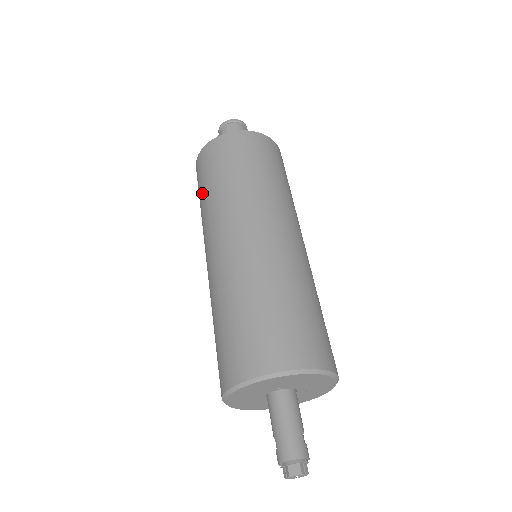
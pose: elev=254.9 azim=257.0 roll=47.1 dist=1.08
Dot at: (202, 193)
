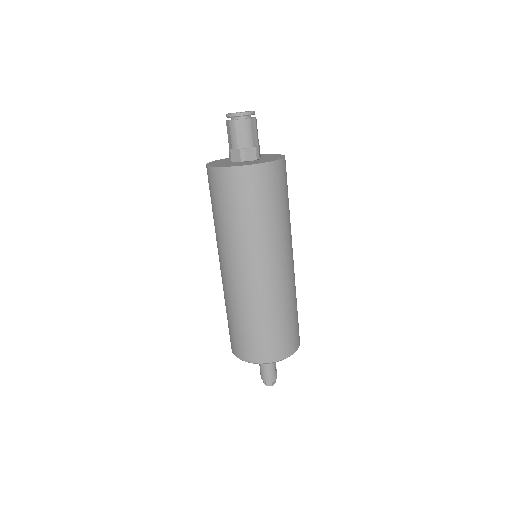
Dot at: (215, 211)
